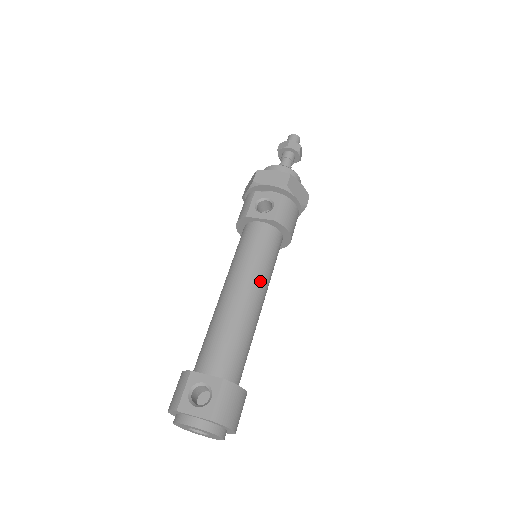
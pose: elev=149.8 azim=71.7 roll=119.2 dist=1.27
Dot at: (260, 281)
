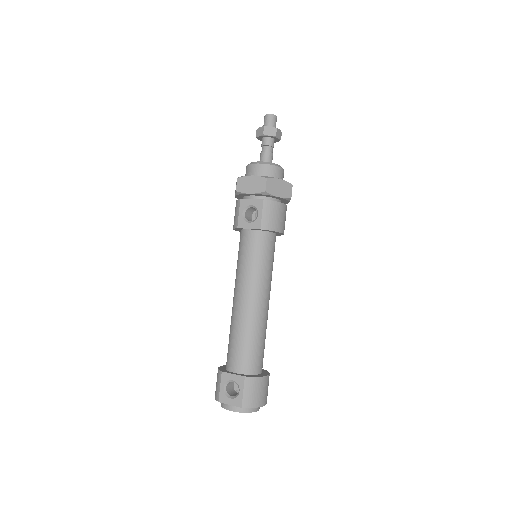
Dot at: (260, 286)
